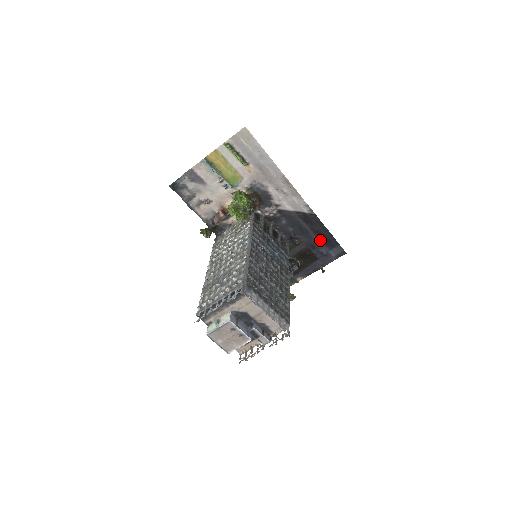
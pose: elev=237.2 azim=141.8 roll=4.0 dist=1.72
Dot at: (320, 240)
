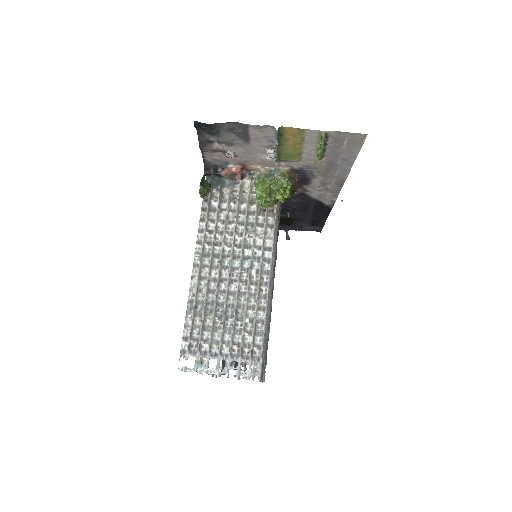
Dot at: (311, 219)
